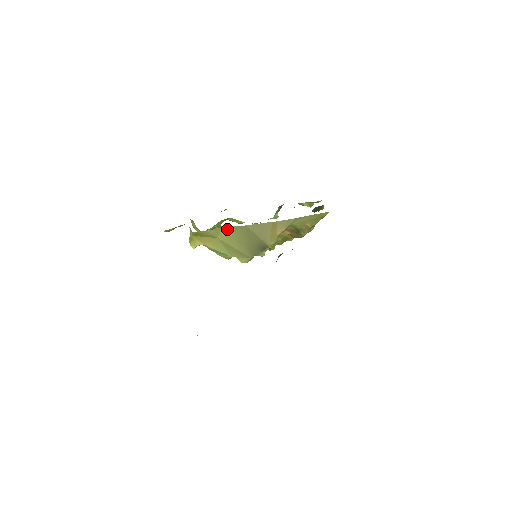
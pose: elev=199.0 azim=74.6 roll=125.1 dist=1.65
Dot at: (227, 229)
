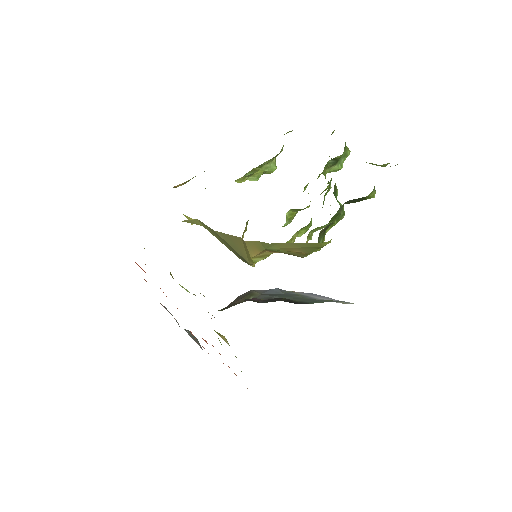
Dot at: (203, 223)
